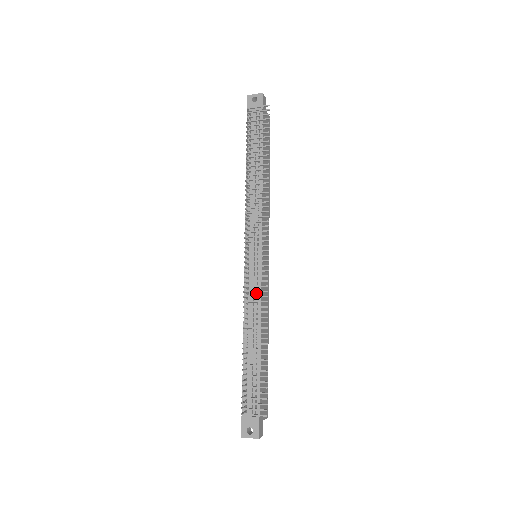
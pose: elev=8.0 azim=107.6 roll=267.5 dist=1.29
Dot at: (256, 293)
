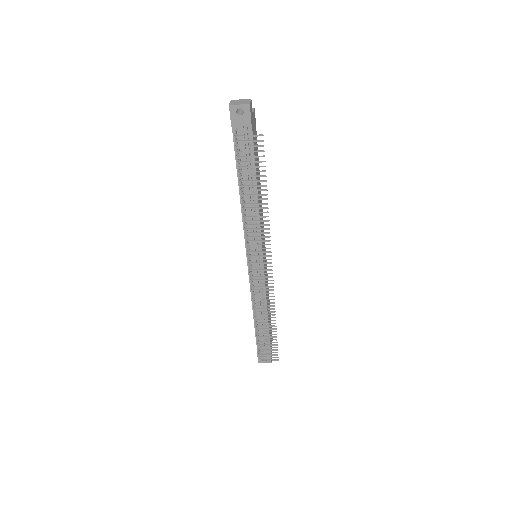
Dot at: (261, 288)
